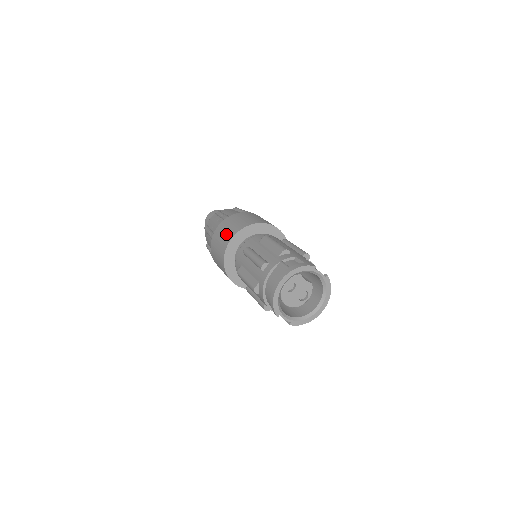
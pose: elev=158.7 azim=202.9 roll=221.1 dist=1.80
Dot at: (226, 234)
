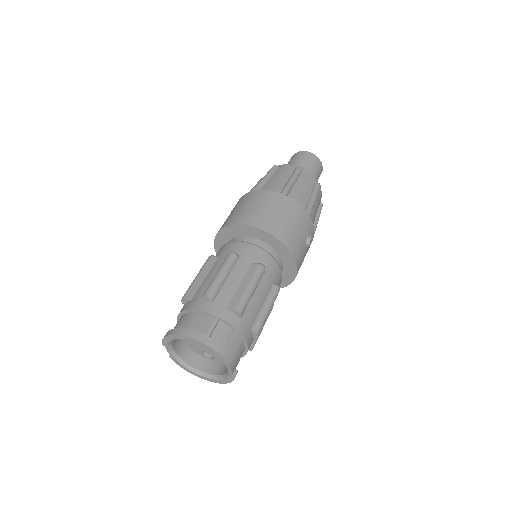
Dot at: (252, 212)
